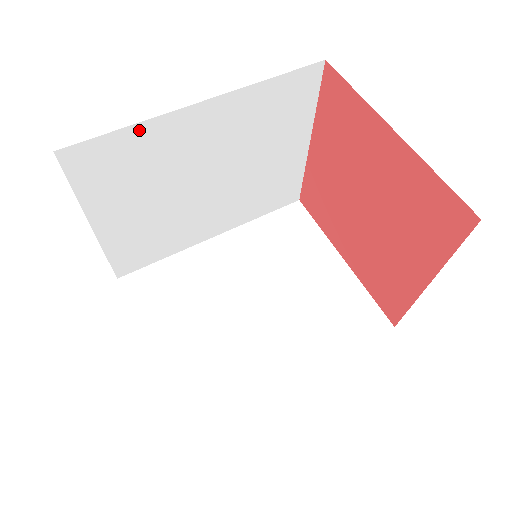
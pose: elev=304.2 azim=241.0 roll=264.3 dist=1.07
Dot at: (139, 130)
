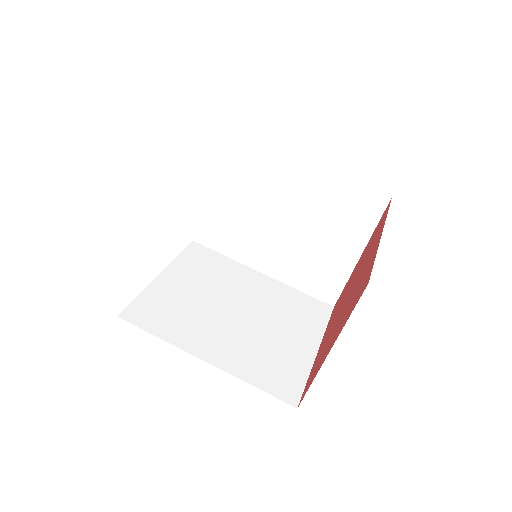
Dot at: occluded
